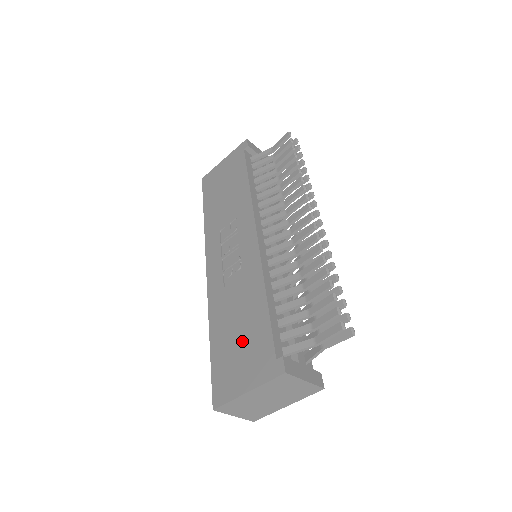
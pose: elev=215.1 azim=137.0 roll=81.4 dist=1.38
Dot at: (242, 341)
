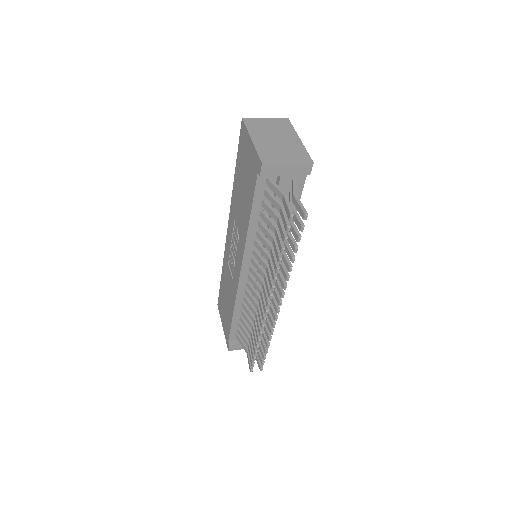
Dot at: (225, 307)
